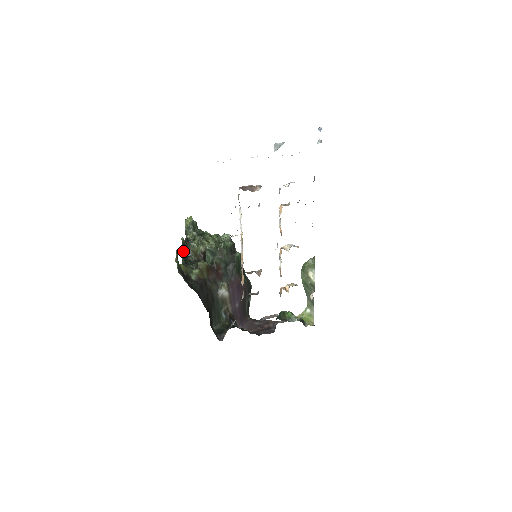
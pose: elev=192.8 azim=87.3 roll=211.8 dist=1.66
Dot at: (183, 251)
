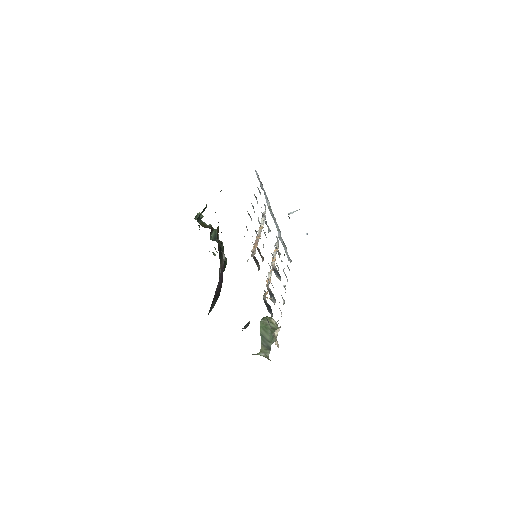
Dot at: (202, 211)
